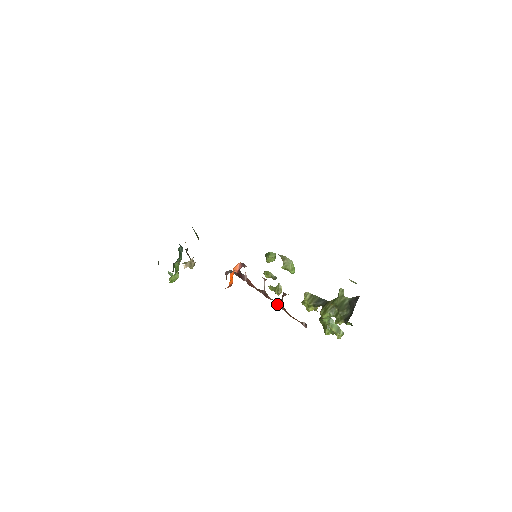
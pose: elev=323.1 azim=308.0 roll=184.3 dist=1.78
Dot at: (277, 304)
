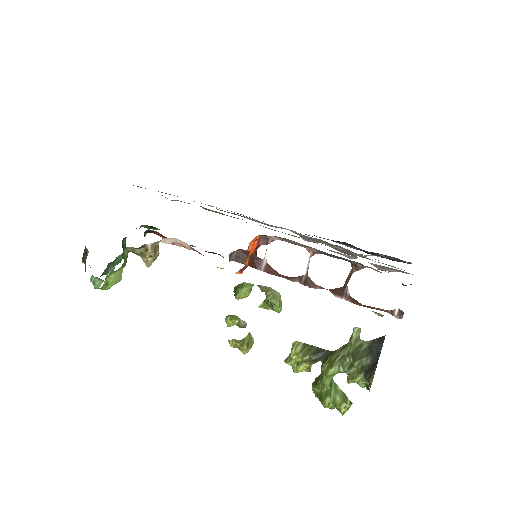
Dot at: (333, 293)
